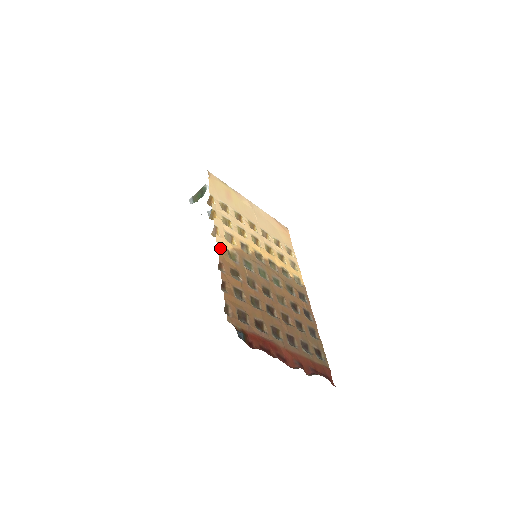
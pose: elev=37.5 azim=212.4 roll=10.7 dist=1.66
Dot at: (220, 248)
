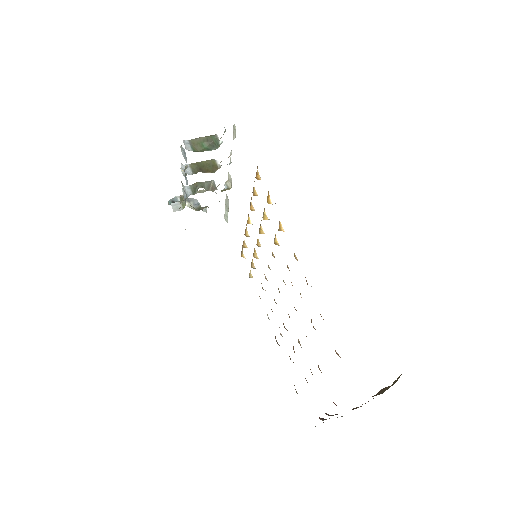
Dot at: occluded
